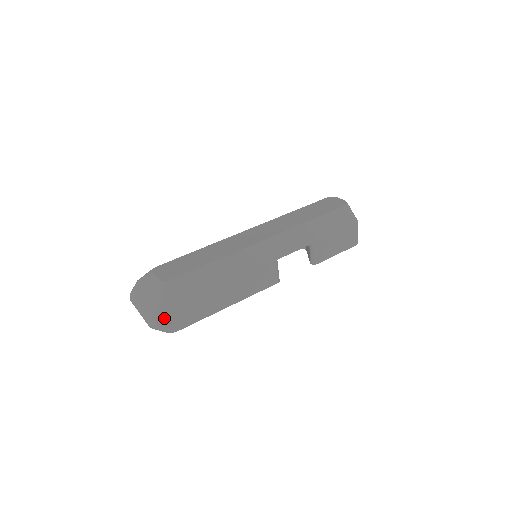
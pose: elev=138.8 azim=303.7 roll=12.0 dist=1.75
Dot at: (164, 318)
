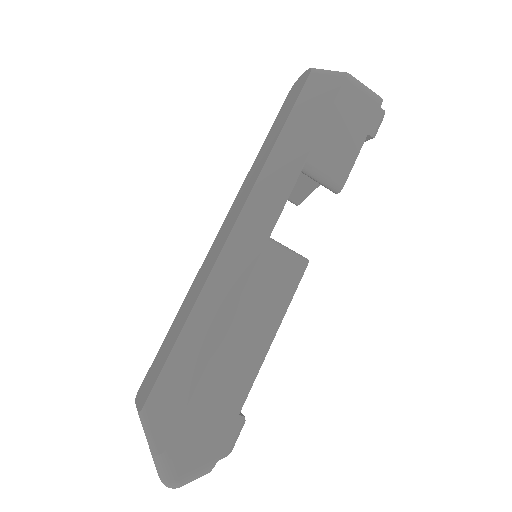
Dot at: (175, 465)
